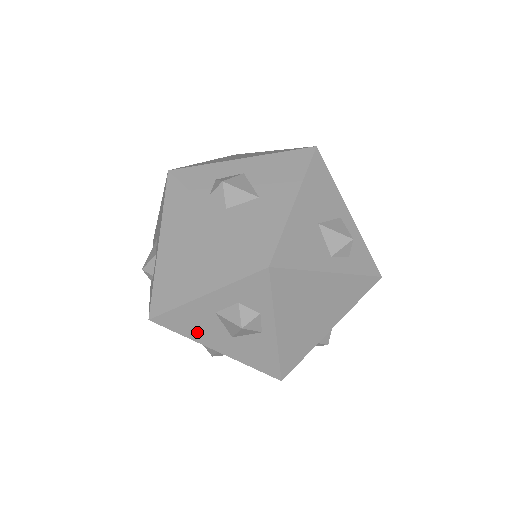
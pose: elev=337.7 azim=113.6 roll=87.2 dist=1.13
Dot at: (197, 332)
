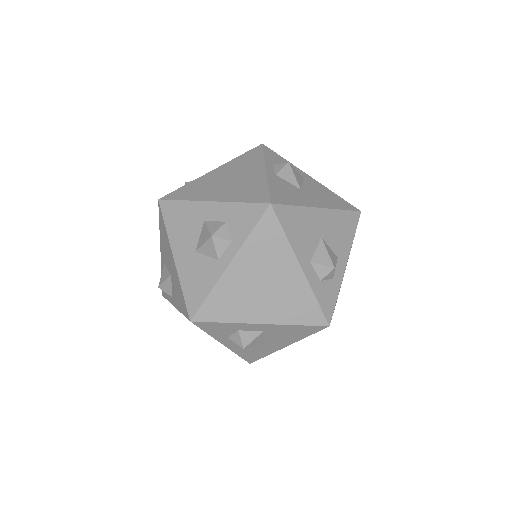
Dot at: (178, 231)
